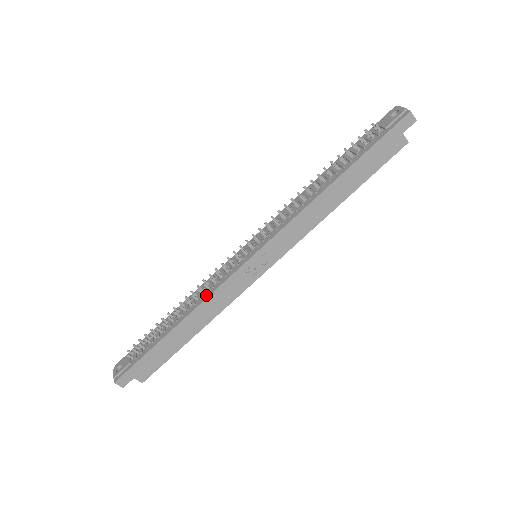
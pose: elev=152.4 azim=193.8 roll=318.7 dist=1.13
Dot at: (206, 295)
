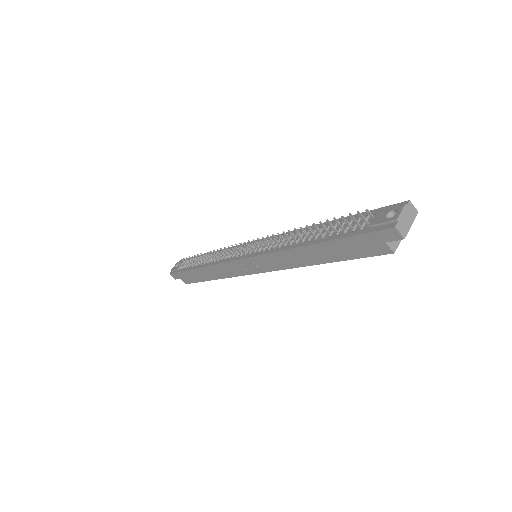
Dot at: (216, 262)
